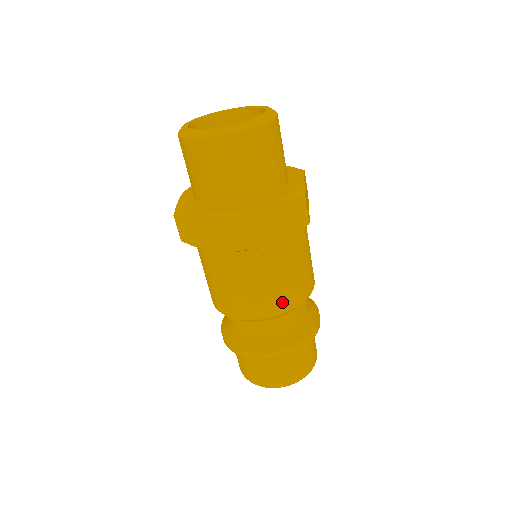
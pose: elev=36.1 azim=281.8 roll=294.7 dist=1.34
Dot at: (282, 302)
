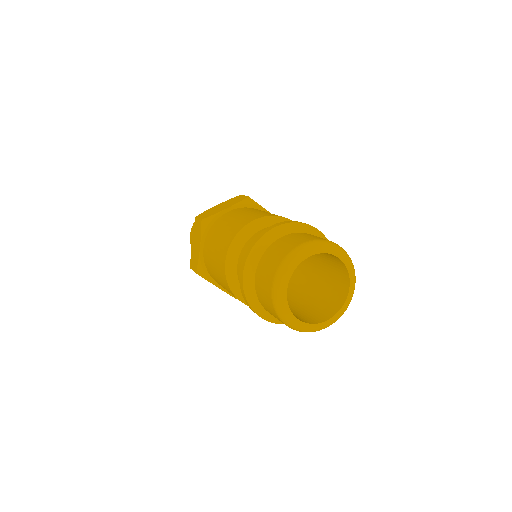
Dot at: (246, 220)
